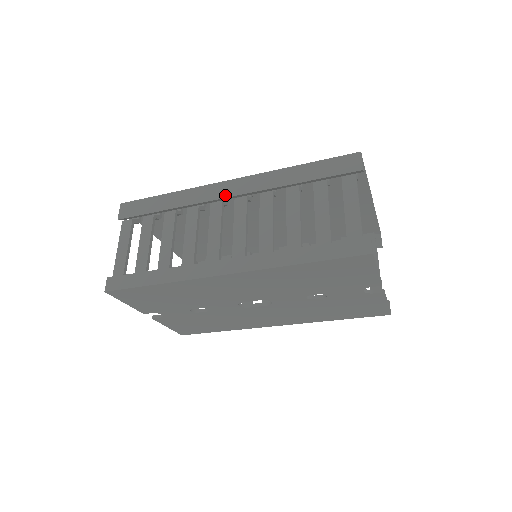
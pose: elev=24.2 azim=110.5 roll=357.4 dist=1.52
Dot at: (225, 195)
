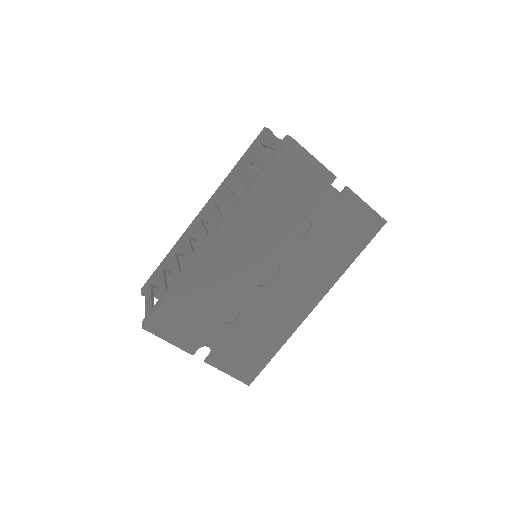
Dot at: (201, 216)
